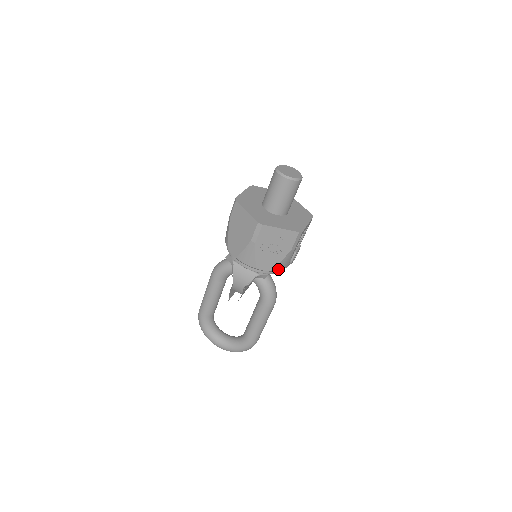
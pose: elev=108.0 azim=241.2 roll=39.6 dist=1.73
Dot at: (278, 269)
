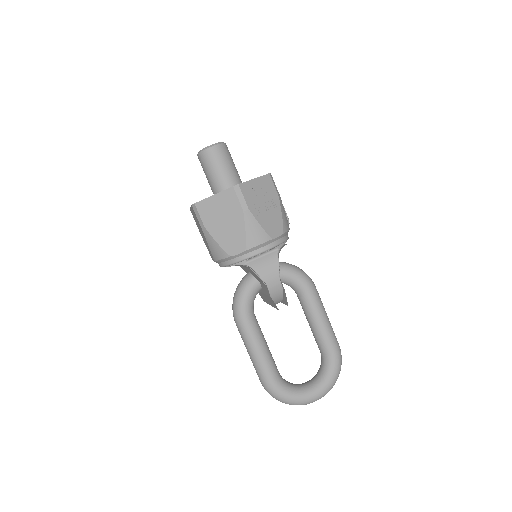
Dot at: (286, 229)
